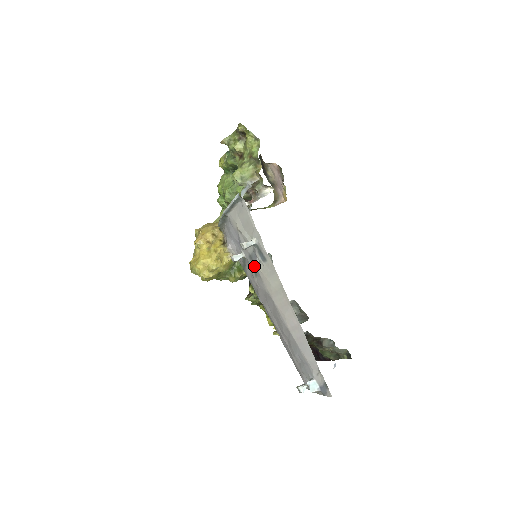
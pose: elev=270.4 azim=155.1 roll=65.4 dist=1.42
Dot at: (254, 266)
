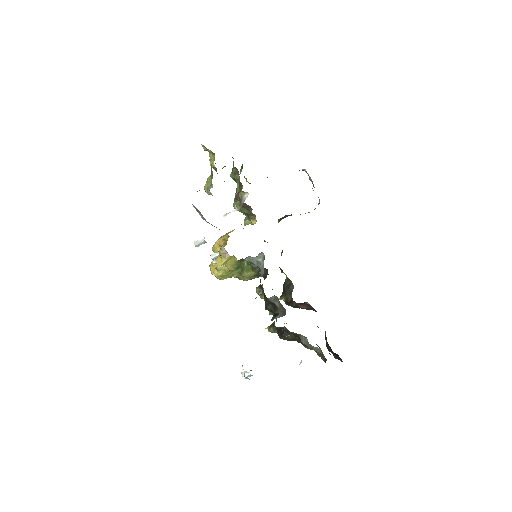
Dot at: (214, 261)
